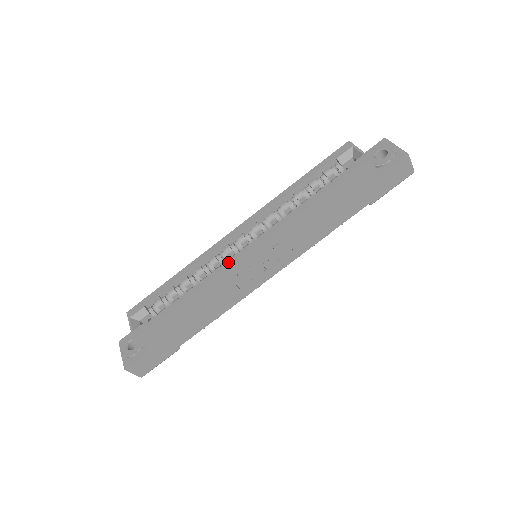
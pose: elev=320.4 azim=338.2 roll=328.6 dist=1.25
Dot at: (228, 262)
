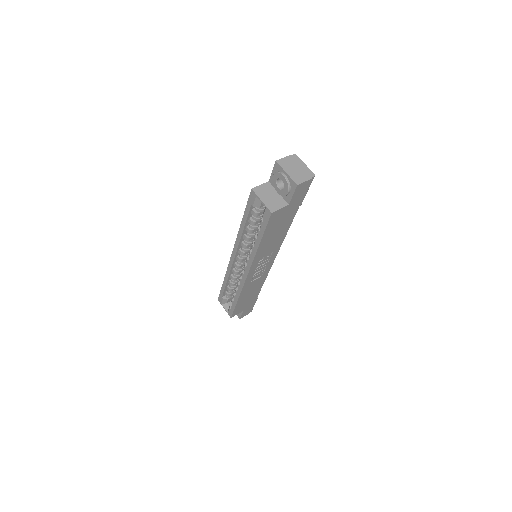
Dot at: (242, 281)
